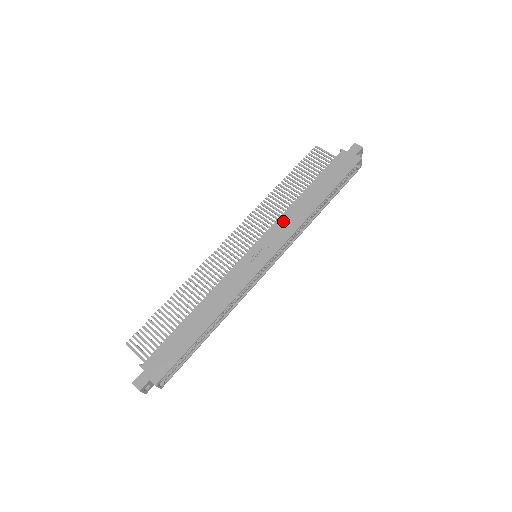
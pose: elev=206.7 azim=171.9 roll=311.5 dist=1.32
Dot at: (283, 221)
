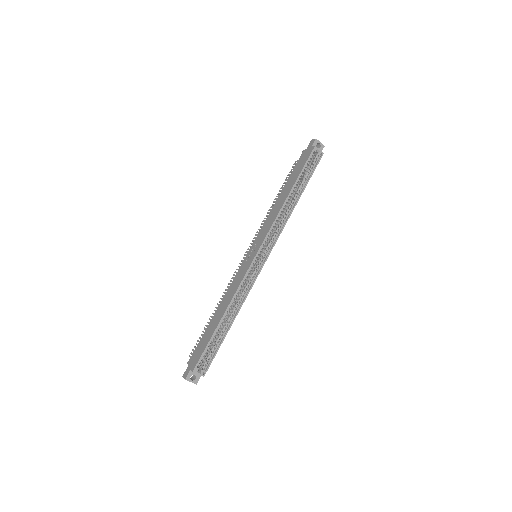
Dot at: (267, 221)
